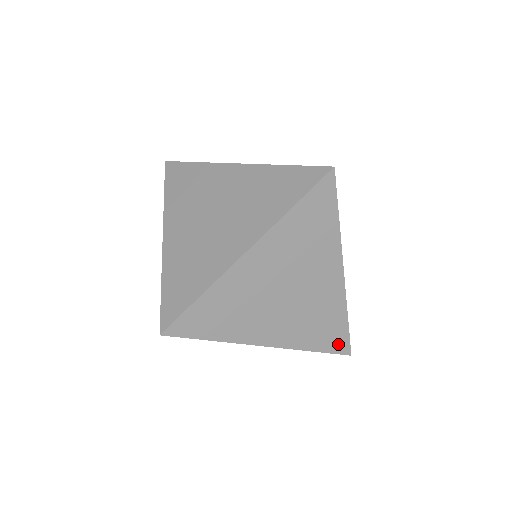
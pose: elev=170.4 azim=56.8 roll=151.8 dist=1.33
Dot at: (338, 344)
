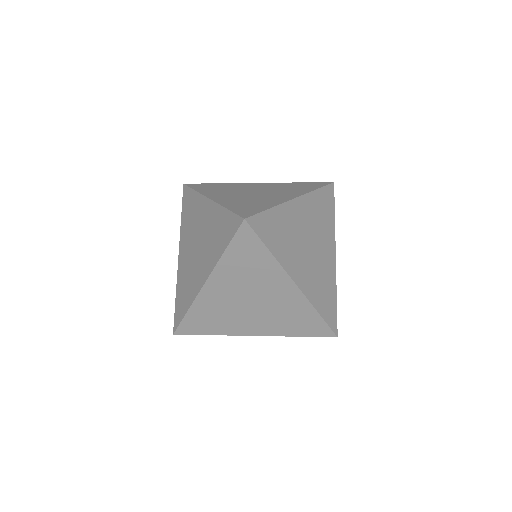
Dot at: (331, 319)
